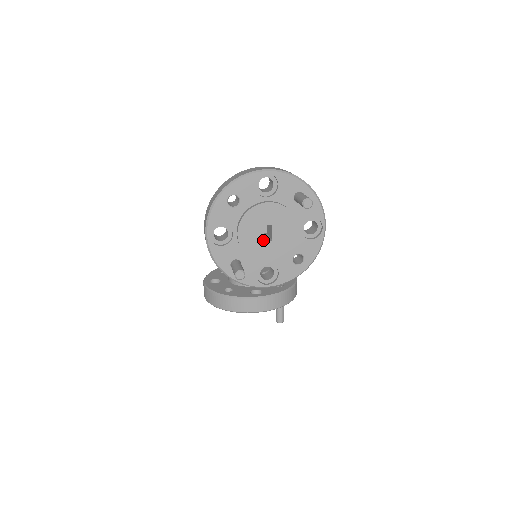
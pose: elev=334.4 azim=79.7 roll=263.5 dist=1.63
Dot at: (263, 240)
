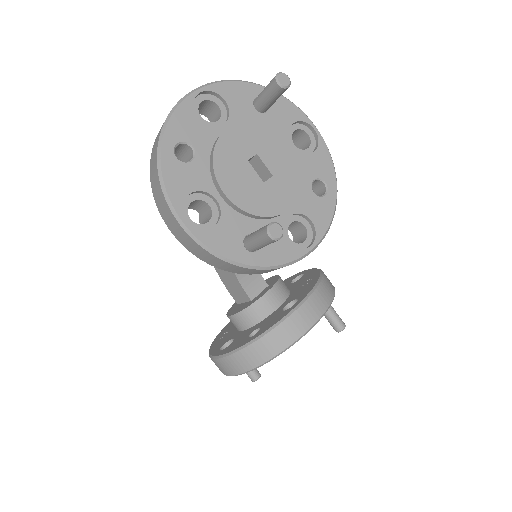
Dot at: (261, 182)
